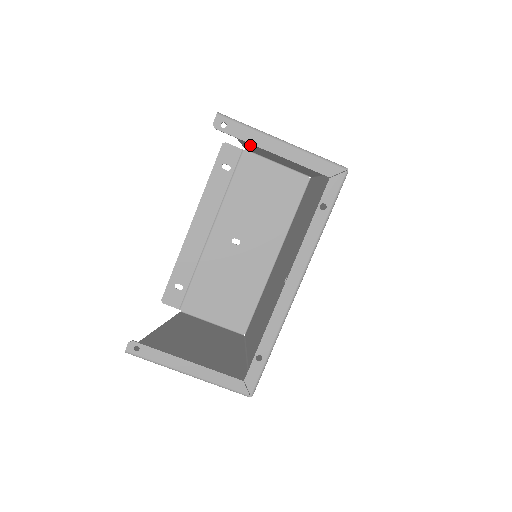
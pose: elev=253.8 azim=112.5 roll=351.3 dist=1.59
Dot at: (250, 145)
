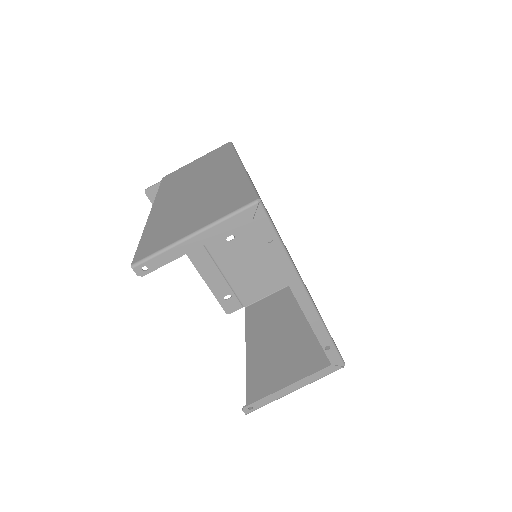
Dot at: (166, 195)
